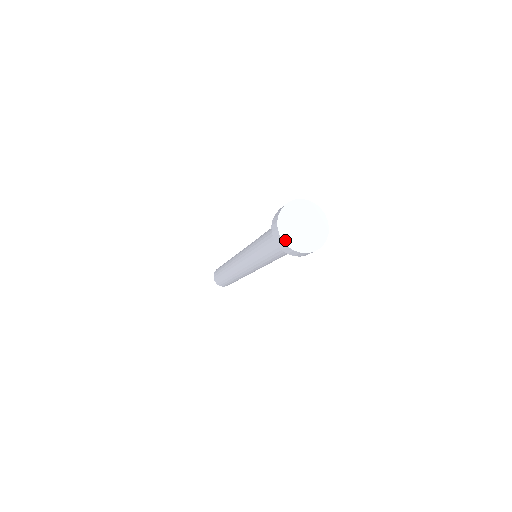
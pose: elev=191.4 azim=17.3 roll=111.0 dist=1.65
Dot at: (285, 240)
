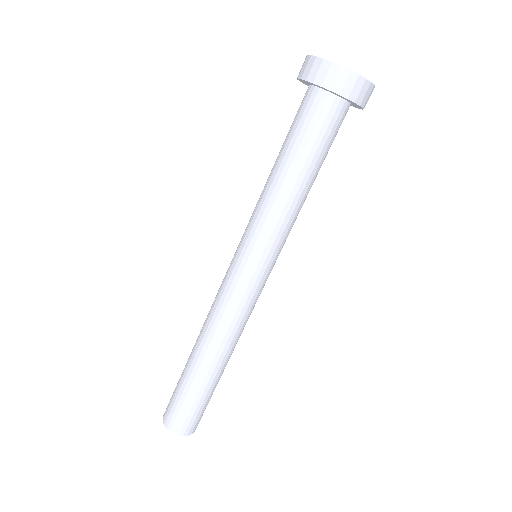
Dot at: occluded
